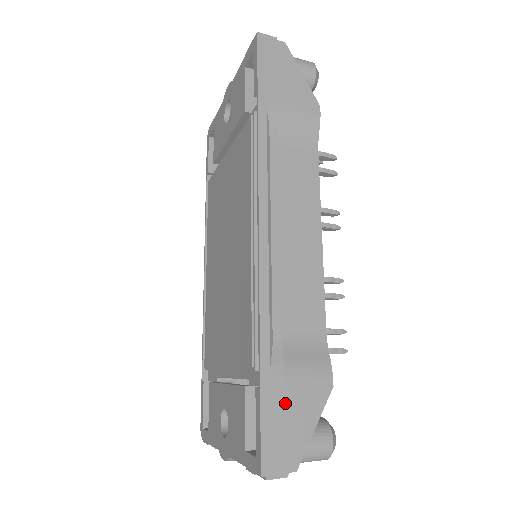
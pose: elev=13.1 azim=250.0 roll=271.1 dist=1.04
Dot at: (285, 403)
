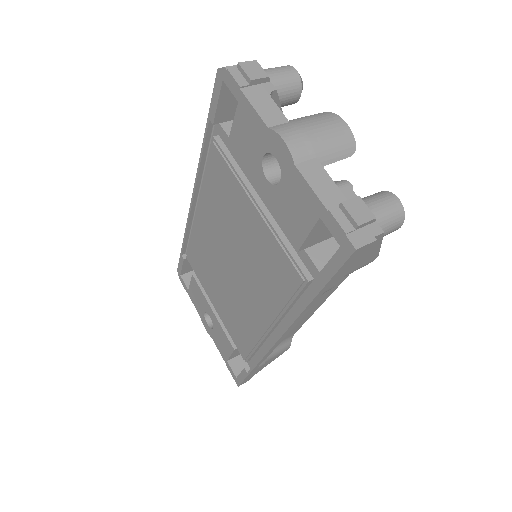
Dot at: occluded
